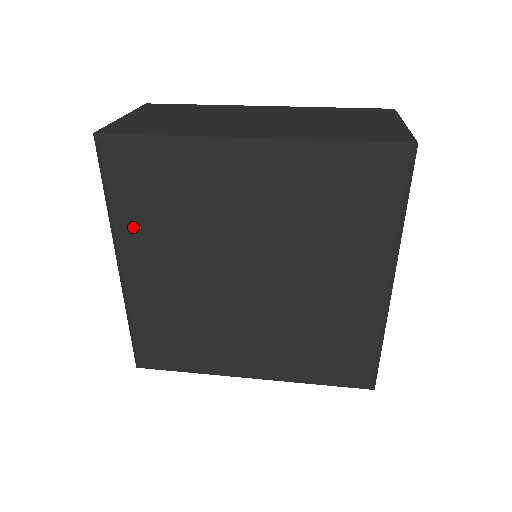
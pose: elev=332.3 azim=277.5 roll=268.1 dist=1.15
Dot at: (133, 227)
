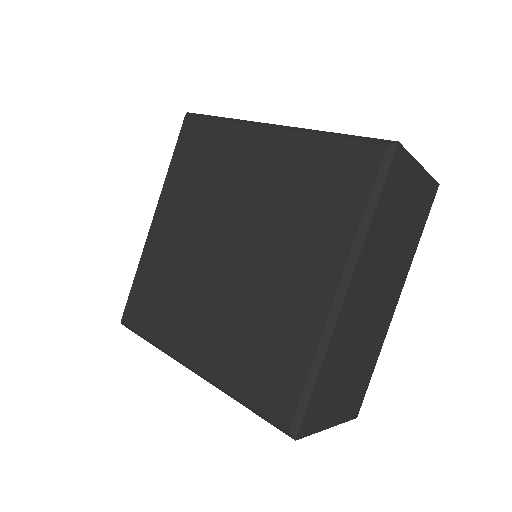
Dot at: (175, 183)
